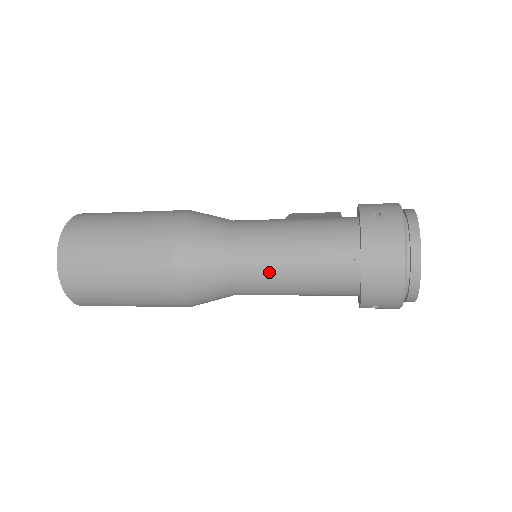
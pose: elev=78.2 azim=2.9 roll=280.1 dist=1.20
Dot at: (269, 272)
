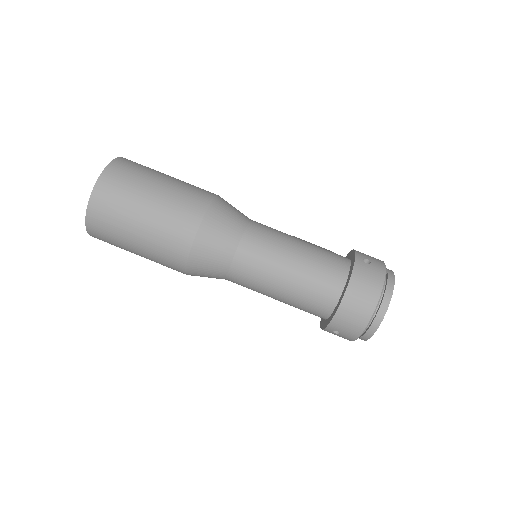
Dot at: (269, 271)
